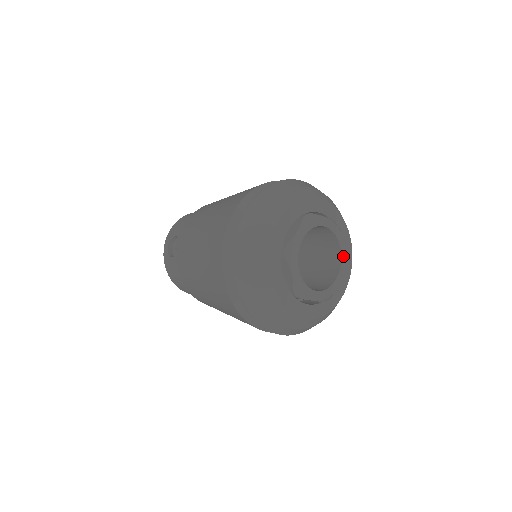
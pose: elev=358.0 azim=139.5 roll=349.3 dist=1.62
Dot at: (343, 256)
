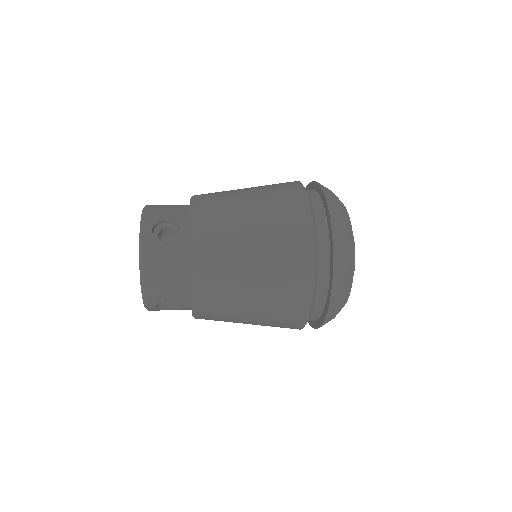
Dot at: occluded
